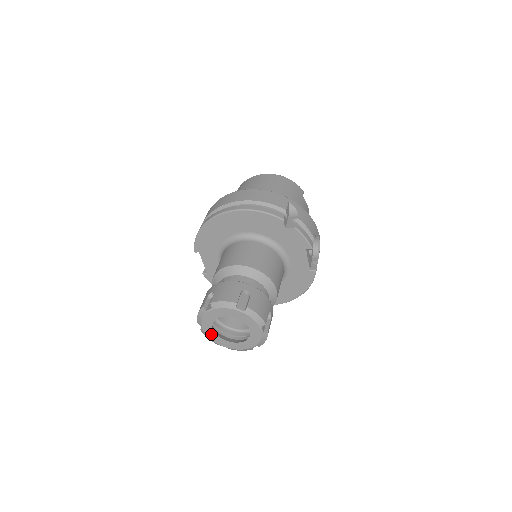
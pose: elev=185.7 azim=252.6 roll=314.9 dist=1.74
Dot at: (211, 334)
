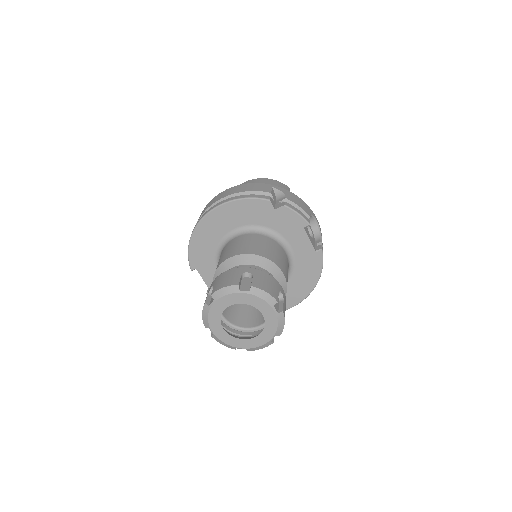
Dot at: (223, 336)
